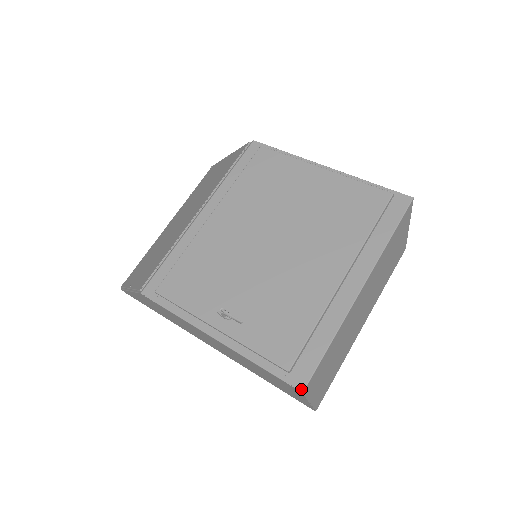
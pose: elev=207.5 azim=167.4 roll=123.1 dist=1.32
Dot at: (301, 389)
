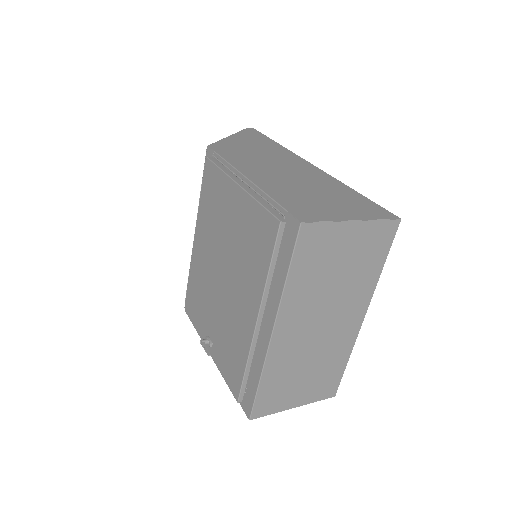
Dot at: (248, 417)
